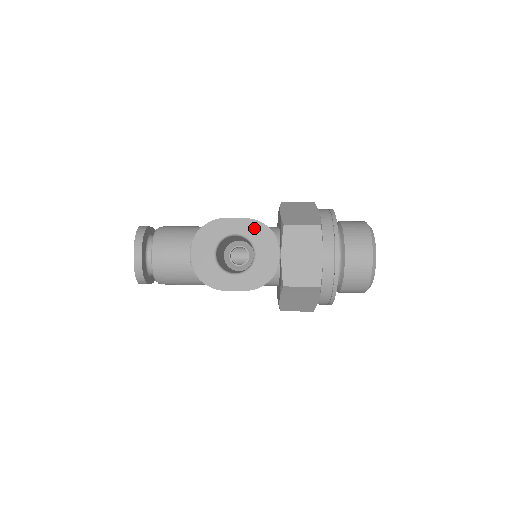
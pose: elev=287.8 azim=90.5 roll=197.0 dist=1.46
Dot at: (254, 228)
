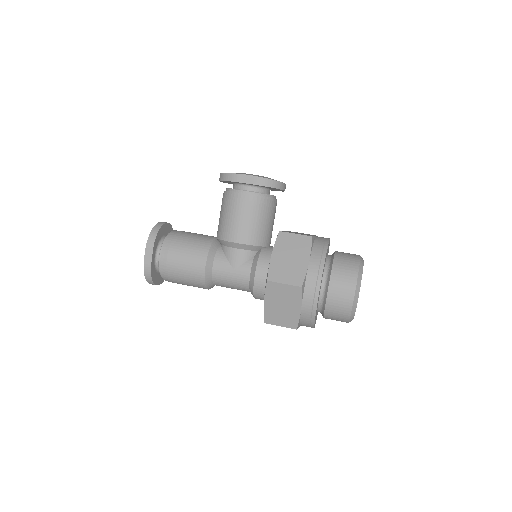
Dot at: occluded
